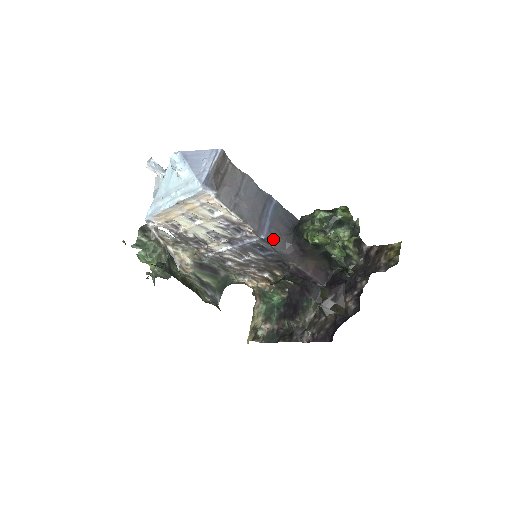
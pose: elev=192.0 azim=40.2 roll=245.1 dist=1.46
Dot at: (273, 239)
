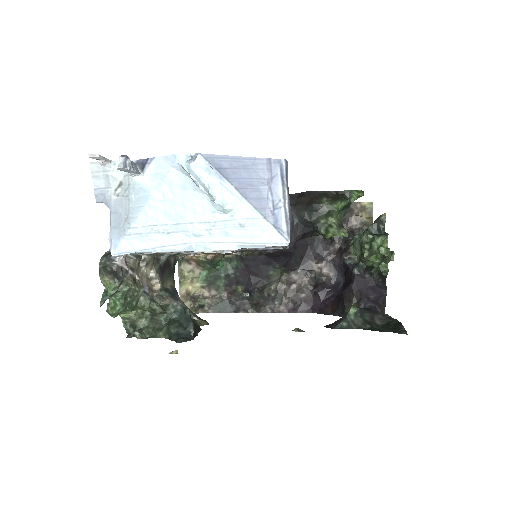
Dot at: occluded
